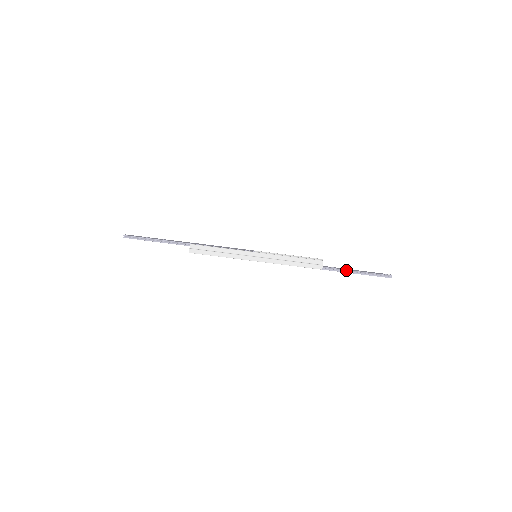
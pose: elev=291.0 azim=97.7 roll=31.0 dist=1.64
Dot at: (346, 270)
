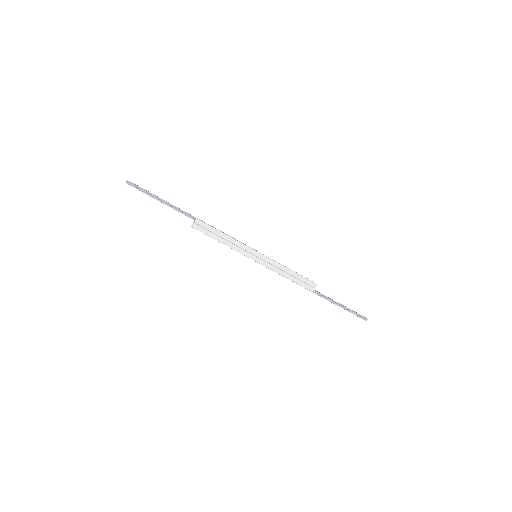
Dot at: (332, 300)
